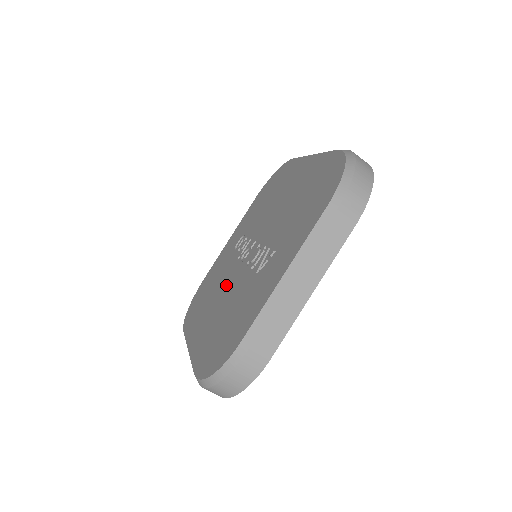
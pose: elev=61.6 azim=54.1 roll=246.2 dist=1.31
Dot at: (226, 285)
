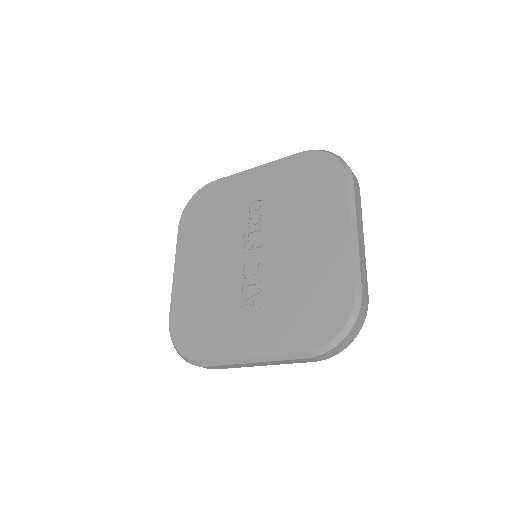
Dot at: (222, 254)
